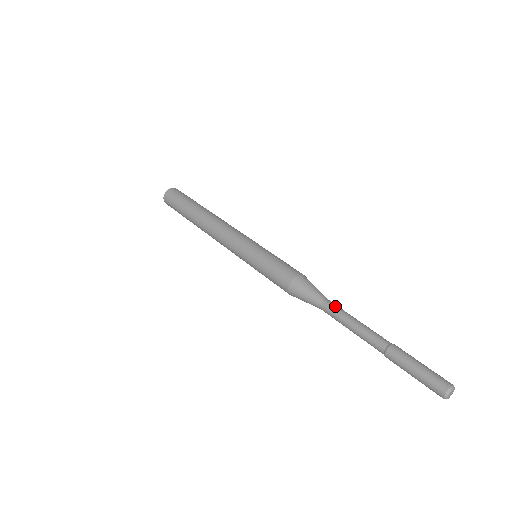
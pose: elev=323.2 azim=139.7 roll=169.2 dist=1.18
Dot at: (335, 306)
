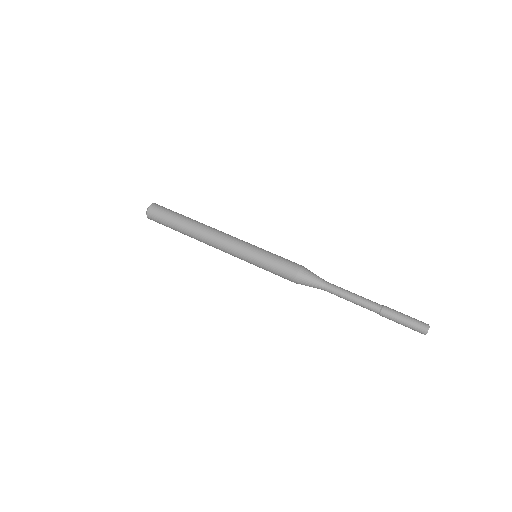
Dot at: occluded
